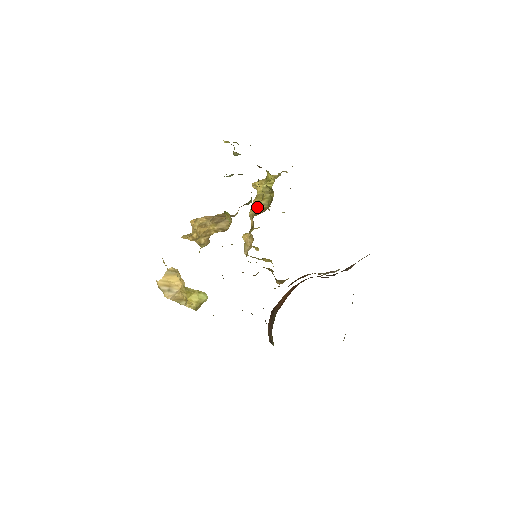
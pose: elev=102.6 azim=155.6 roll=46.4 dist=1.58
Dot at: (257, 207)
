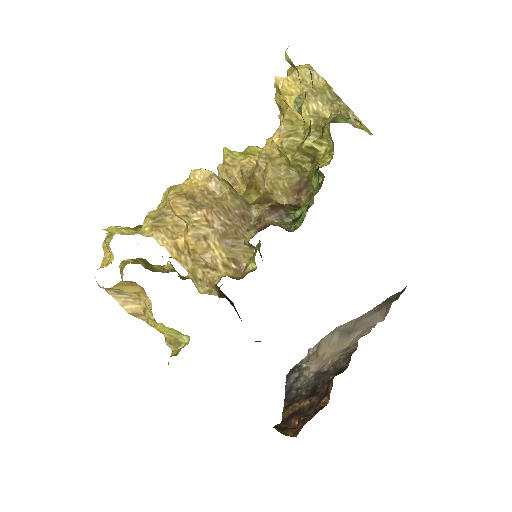
Dot at: (277, 158)
